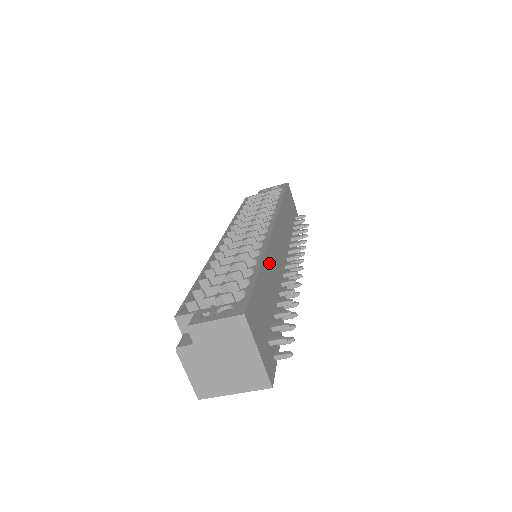
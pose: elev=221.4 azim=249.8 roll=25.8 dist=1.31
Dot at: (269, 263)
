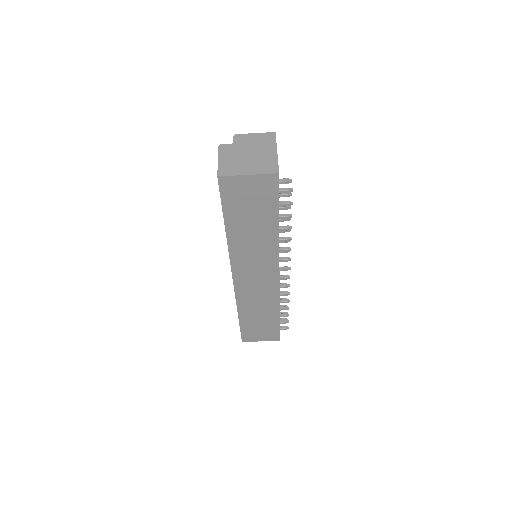
Dot at: occluded
